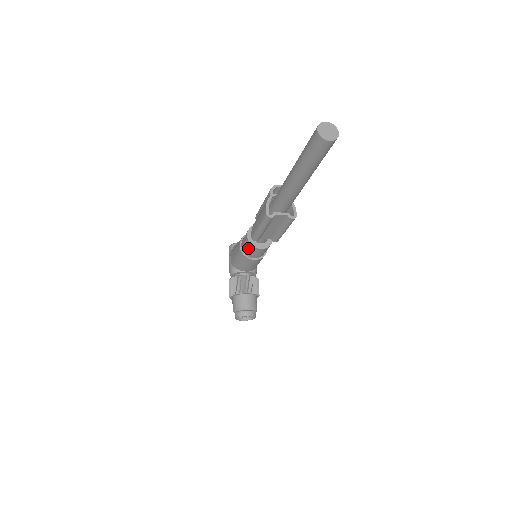
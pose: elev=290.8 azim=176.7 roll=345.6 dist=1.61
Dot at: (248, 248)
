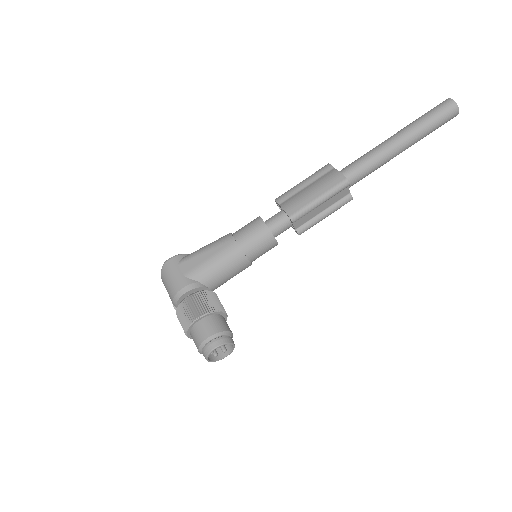
Dot at: (259, 239)
